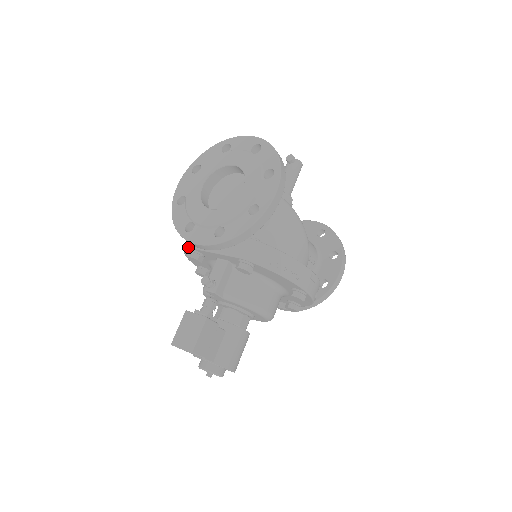
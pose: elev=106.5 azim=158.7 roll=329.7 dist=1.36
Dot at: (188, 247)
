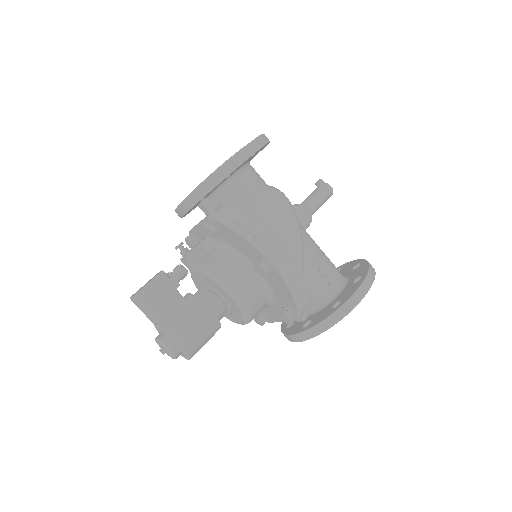
Dot at: (189, 233)
